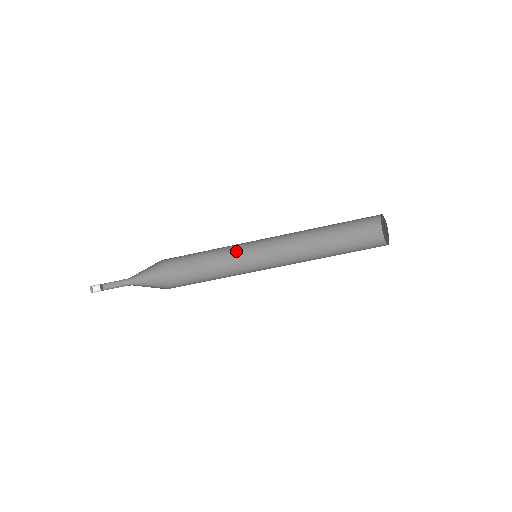
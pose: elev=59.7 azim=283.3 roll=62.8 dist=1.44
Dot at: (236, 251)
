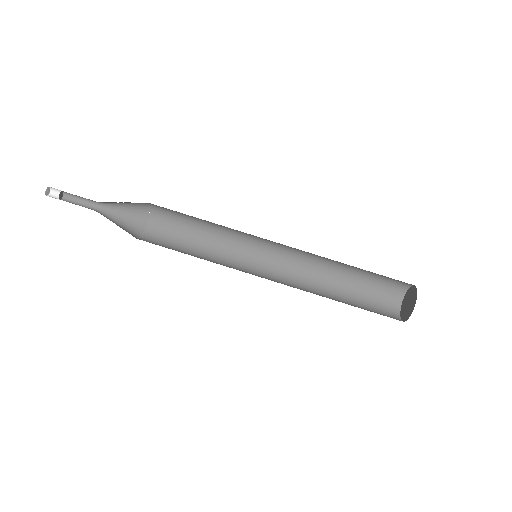
Dot at: (228, 261)
